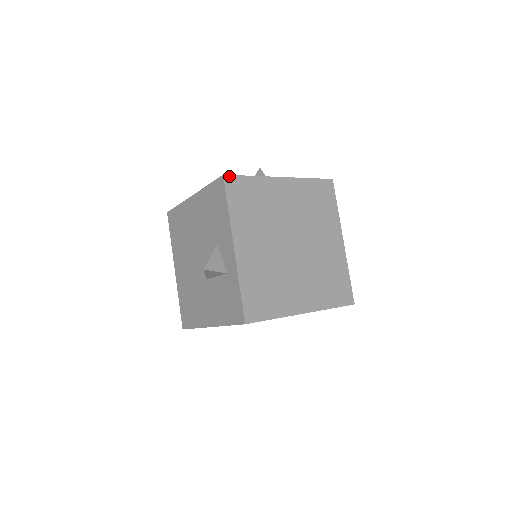
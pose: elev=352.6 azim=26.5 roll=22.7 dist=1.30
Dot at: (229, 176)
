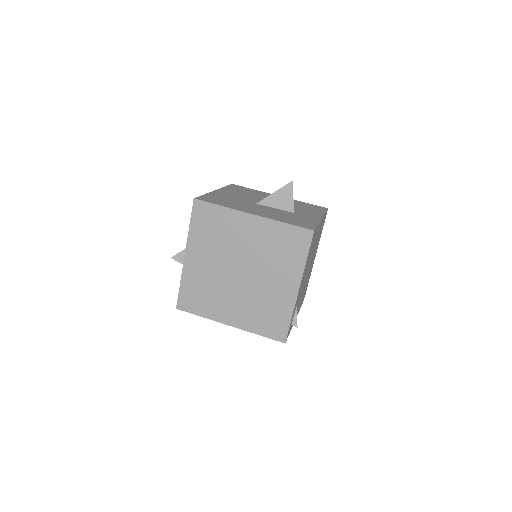
Dot at: (199, 201)
